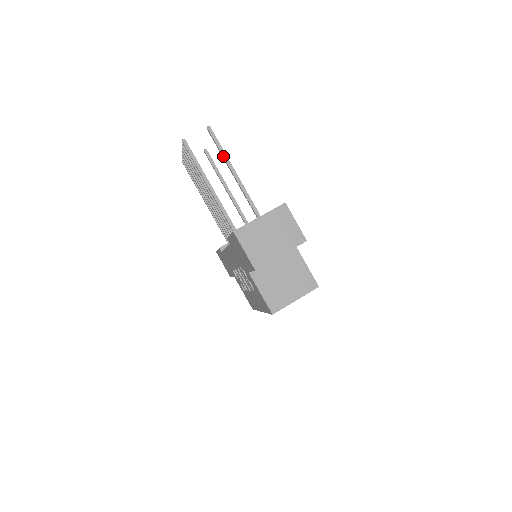
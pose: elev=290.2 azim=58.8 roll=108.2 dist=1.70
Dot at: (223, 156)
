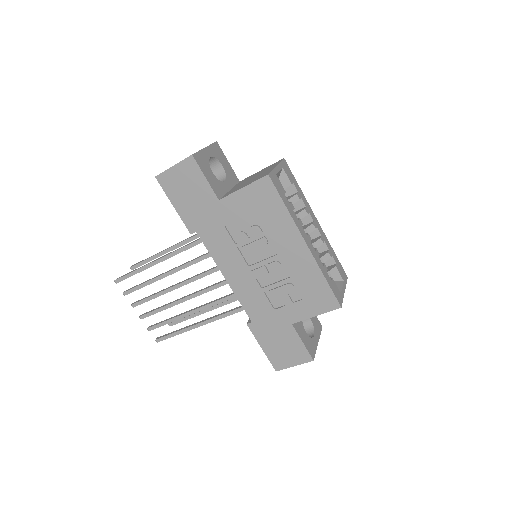
Dot at: (153, 256)
